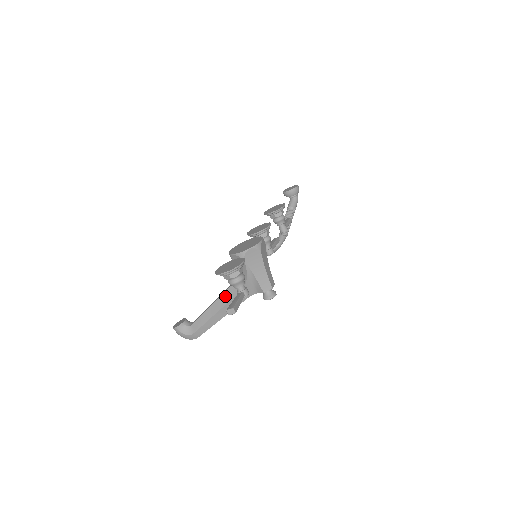
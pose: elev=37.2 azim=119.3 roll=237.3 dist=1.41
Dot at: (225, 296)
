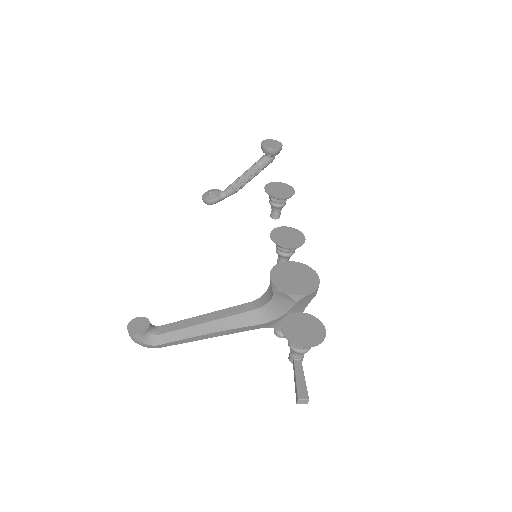
Dot at: (231, 321)
